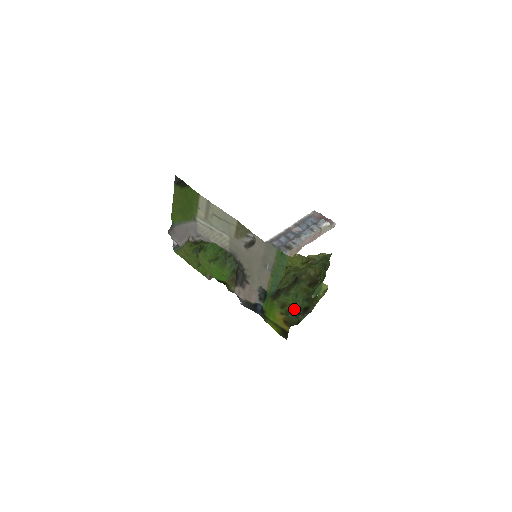
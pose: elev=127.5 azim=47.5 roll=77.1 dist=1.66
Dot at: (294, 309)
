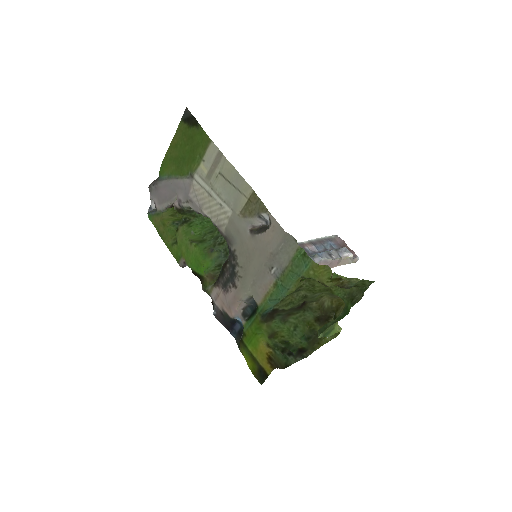
Dot at: (286, 345)
